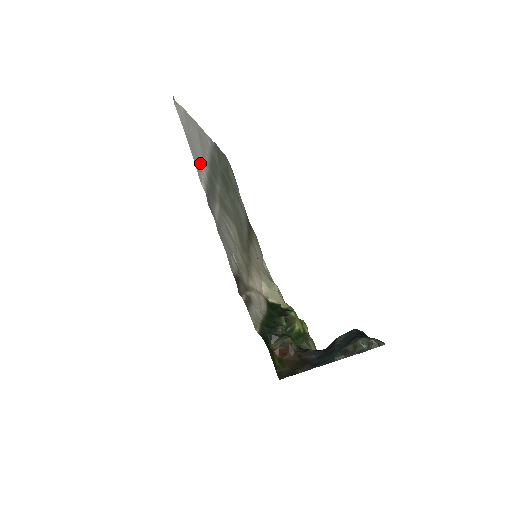
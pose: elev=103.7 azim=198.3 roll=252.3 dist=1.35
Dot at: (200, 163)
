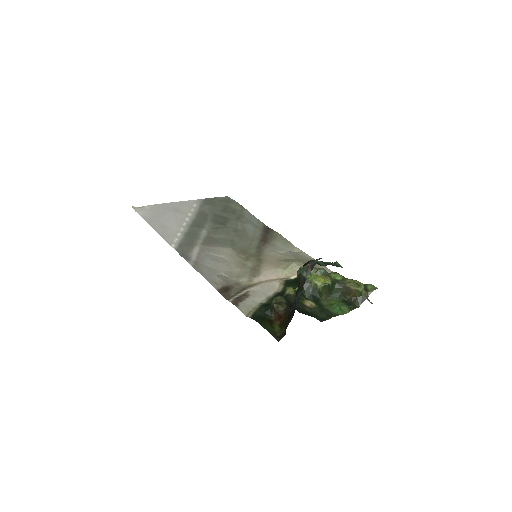
Dot at: (173, 231)
